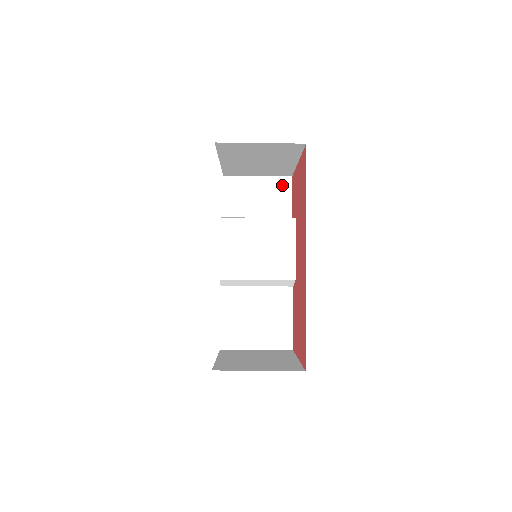
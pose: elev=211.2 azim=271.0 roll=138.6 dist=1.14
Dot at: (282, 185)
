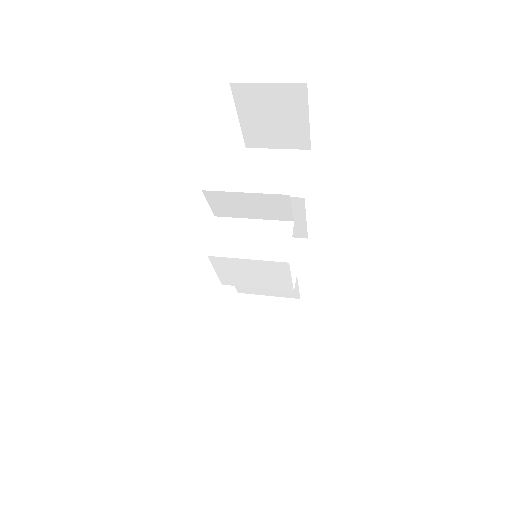
Dot at: (278, 200)
